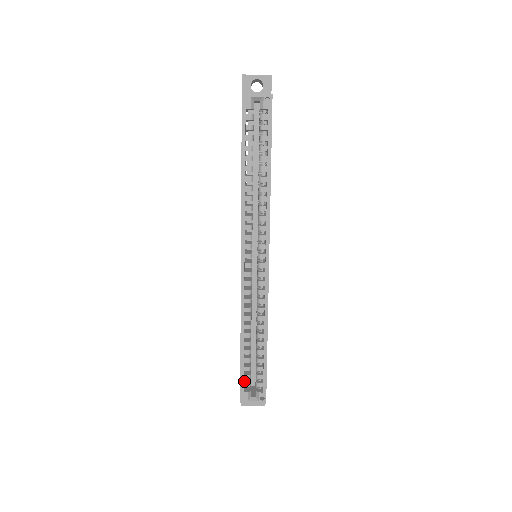
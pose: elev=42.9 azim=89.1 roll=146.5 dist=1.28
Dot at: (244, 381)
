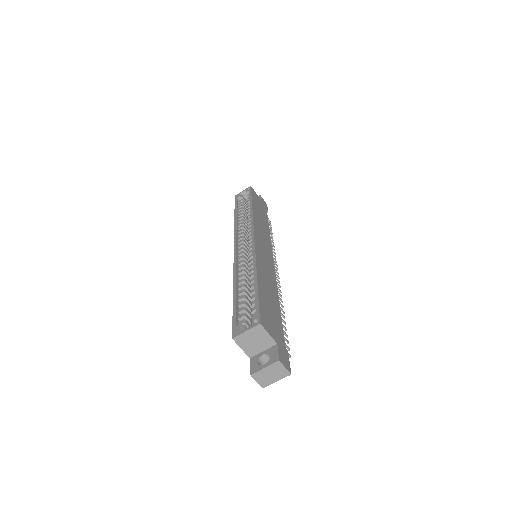
Dot at: occluded
